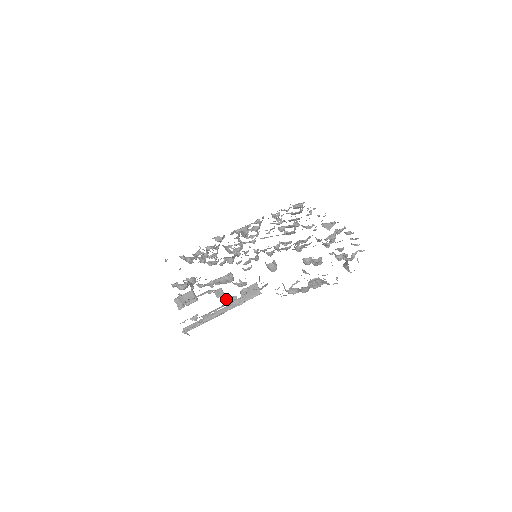
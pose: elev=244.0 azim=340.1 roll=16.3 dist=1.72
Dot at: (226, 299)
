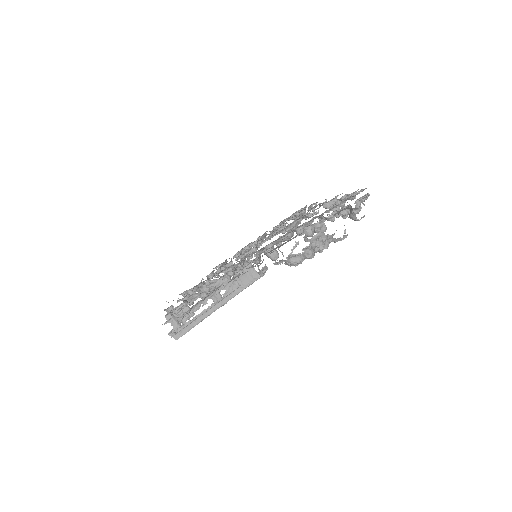
Dot at: (215, 284)
